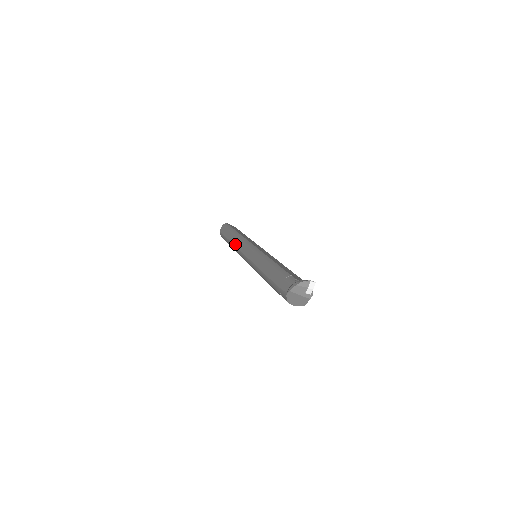
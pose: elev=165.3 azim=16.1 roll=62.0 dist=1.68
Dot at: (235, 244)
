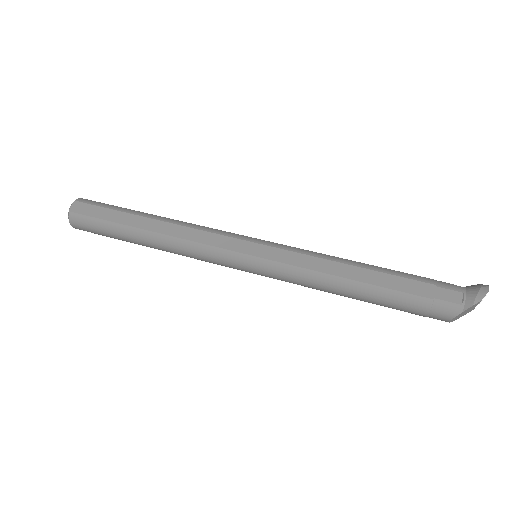
Dot at: (182, 236)
